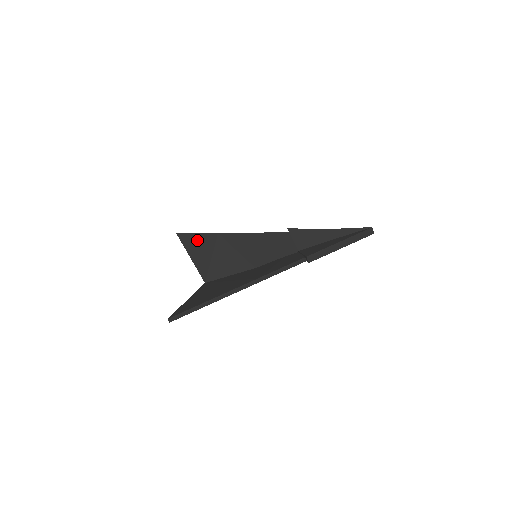
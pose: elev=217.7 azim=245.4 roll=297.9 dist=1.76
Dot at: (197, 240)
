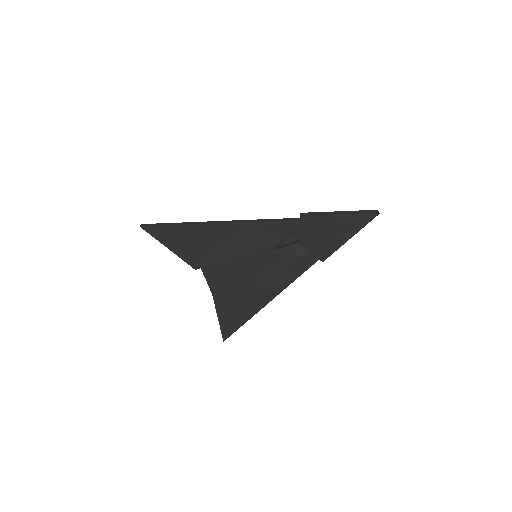
Dot at: occluded
